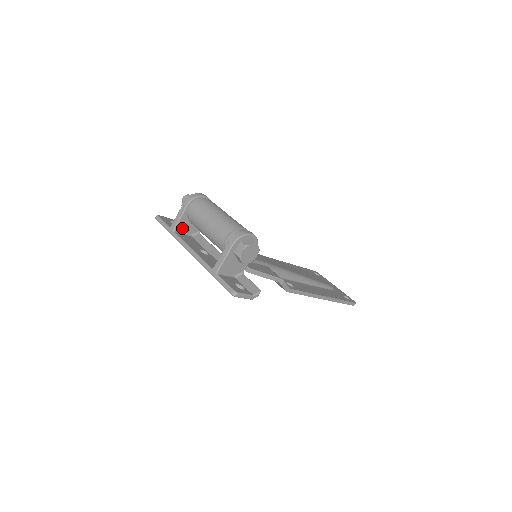
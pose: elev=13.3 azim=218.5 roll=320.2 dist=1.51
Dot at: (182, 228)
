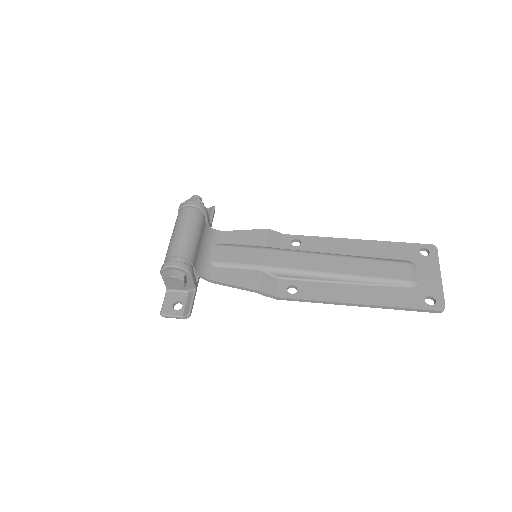
Dot at: occluded
